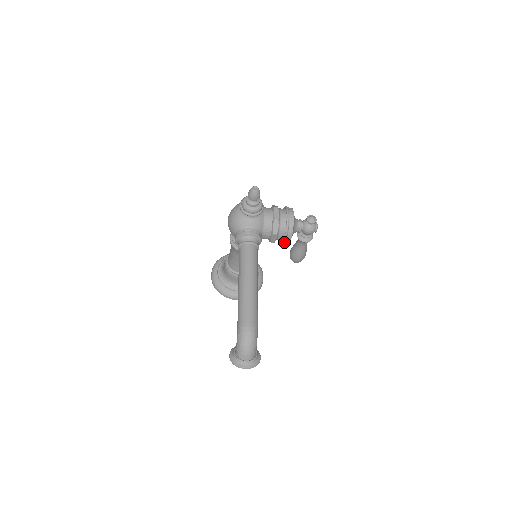
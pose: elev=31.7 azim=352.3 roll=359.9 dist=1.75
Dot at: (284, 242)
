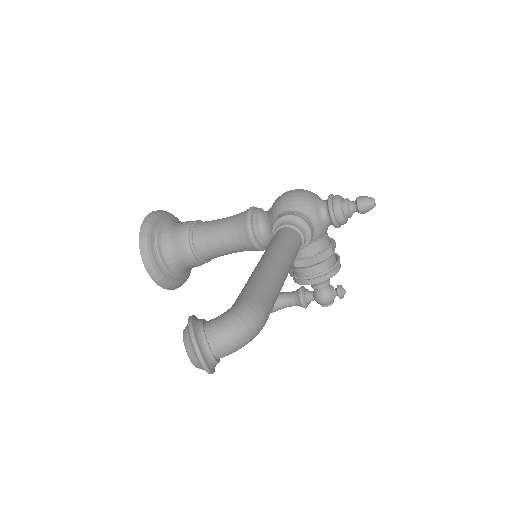
Dot at: (303, 278)
